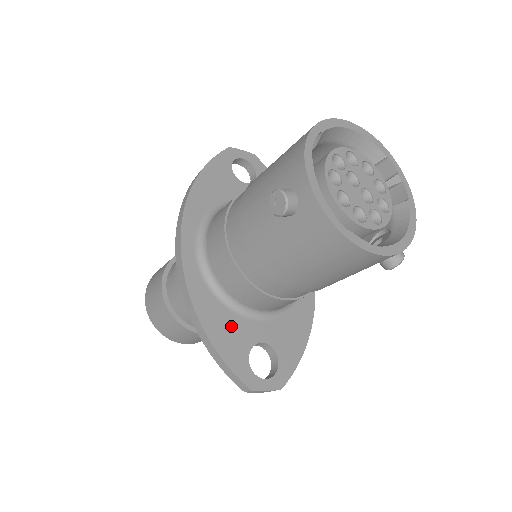
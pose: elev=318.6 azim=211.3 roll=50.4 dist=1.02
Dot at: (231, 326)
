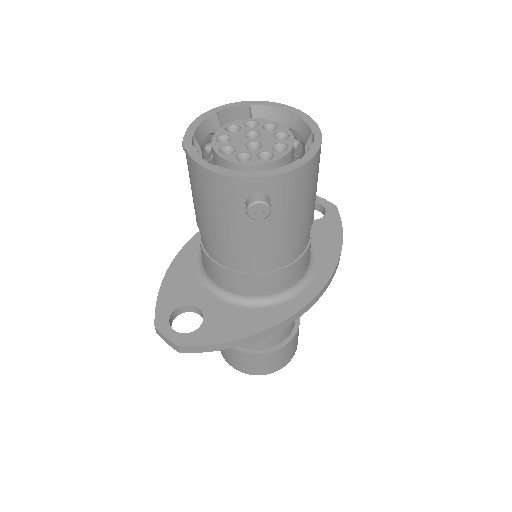
Dot at: (187, 283)
